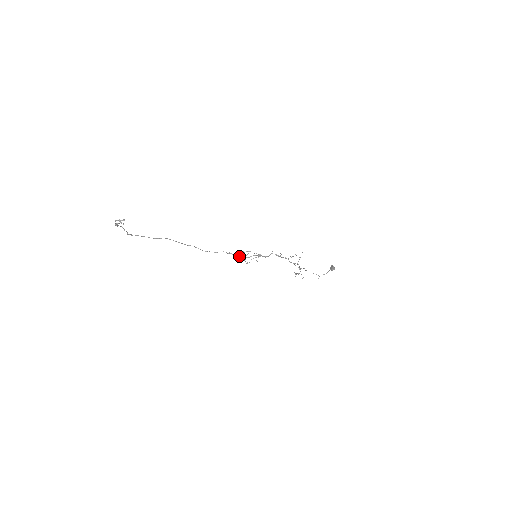
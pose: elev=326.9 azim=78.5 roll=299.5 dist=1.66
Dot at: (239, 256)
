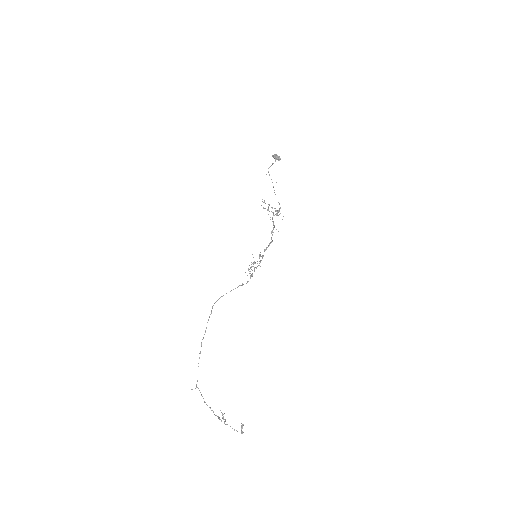
Dot at: occluded
